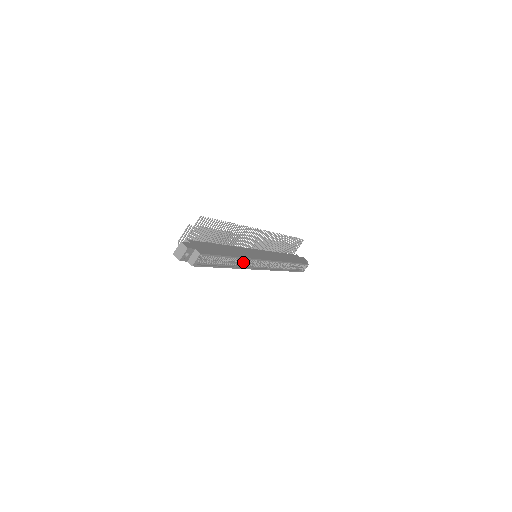
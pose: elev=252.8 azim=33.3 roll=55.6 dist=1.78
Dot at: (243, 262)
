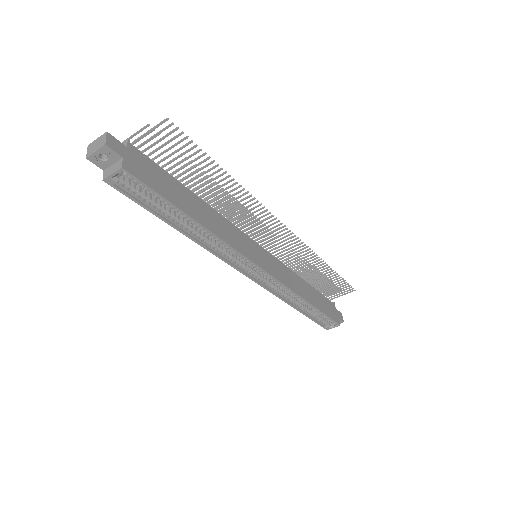
Dot at: (220, 245)
